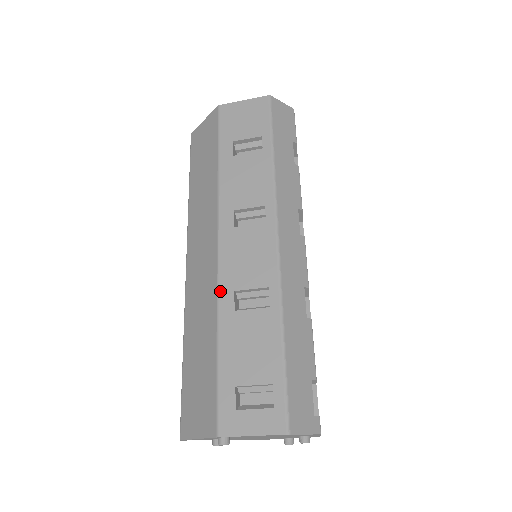
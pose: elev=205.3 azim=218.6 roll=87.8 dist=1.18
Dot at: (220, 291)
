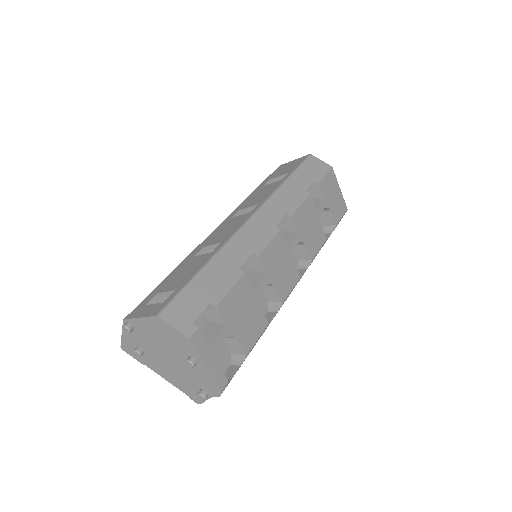
Dot at: (196, 248)
